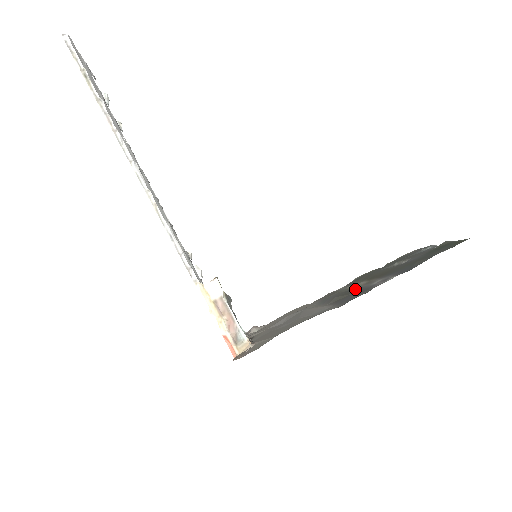
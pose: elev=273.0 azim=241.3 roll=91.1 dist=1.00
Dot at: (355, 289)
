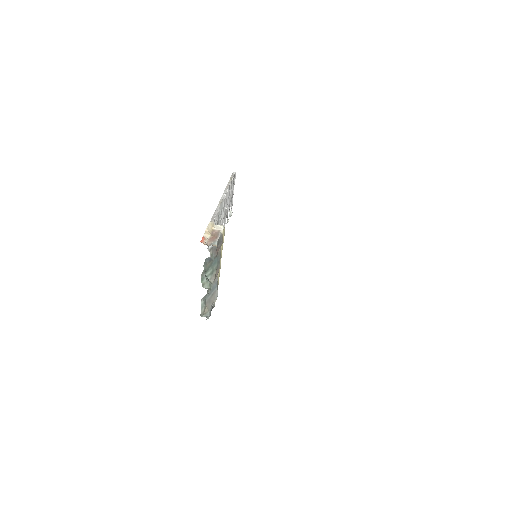
Dot at: occluded
